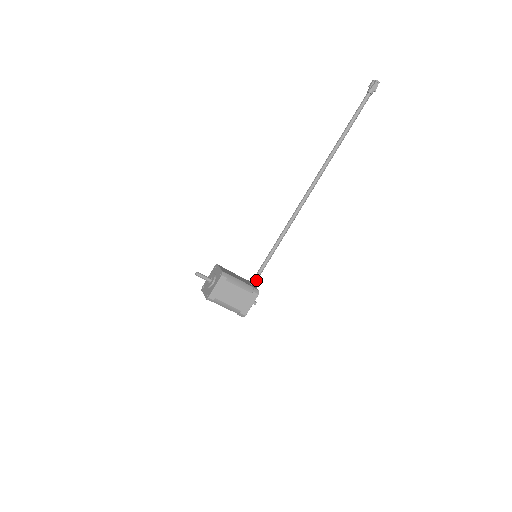
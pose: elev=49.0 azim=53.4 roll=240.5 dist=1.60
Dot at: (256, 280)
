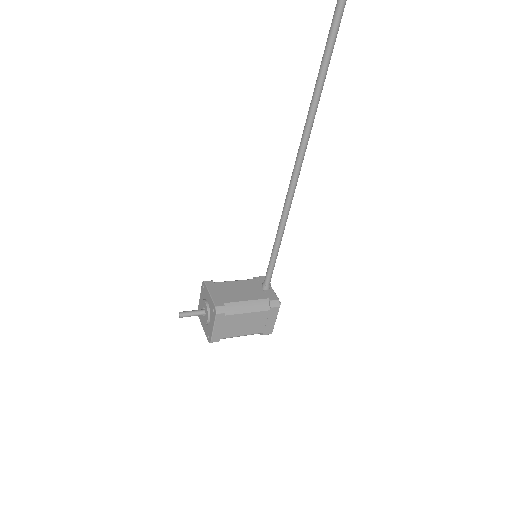
Dot at: (269, 282)
